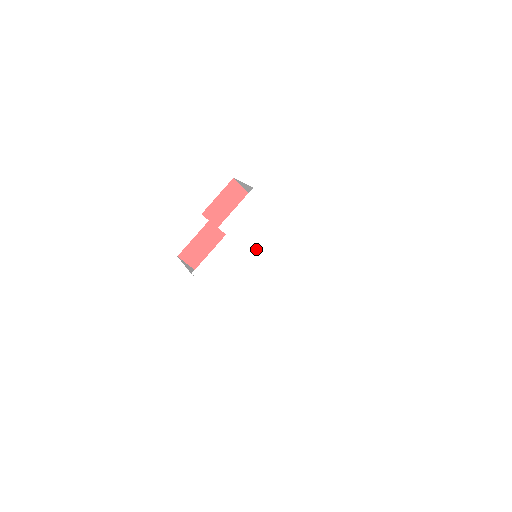
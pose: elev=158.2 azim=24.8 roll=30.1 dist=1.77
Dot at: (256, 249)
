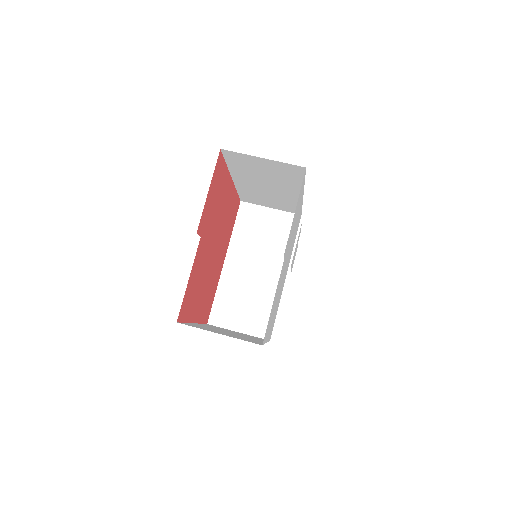
Dot at: (288, 253)
